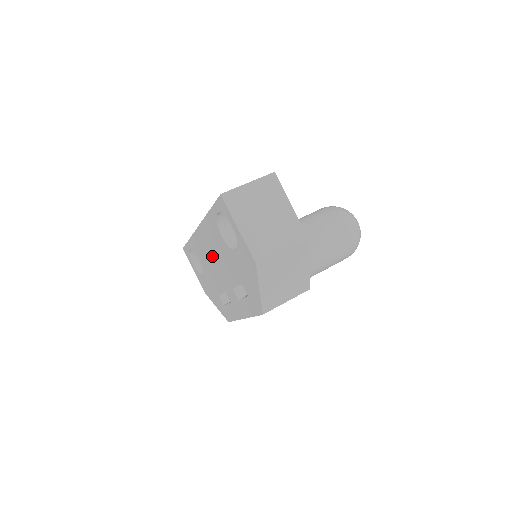
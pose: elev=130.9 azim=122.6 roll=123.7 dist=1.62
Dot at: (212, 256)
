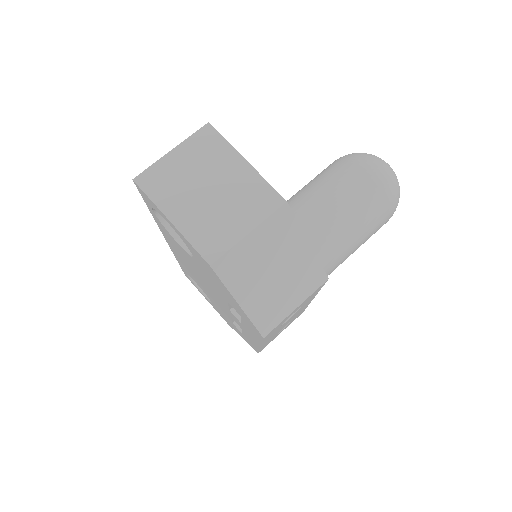
Dot at: (195, 274)
